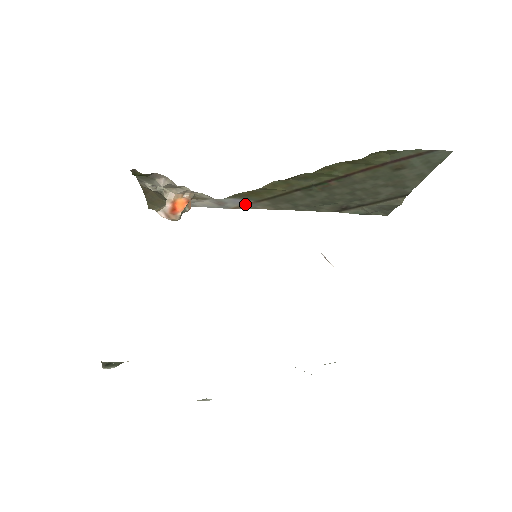
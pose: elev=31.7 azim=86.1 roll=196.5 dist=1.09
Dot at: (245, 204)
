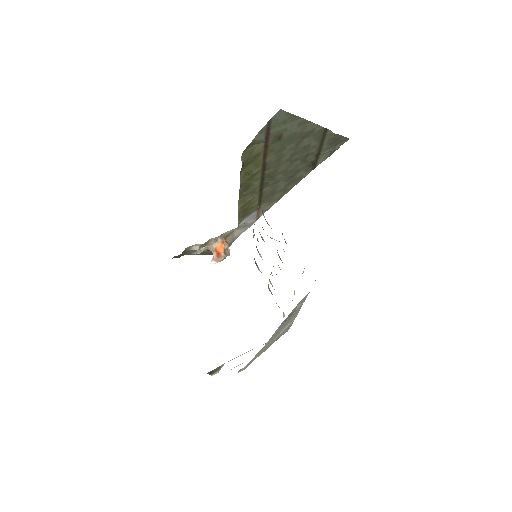
Dot at: (257, 214)
